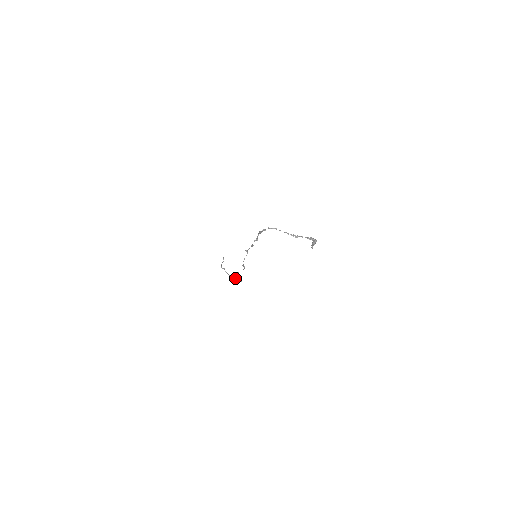
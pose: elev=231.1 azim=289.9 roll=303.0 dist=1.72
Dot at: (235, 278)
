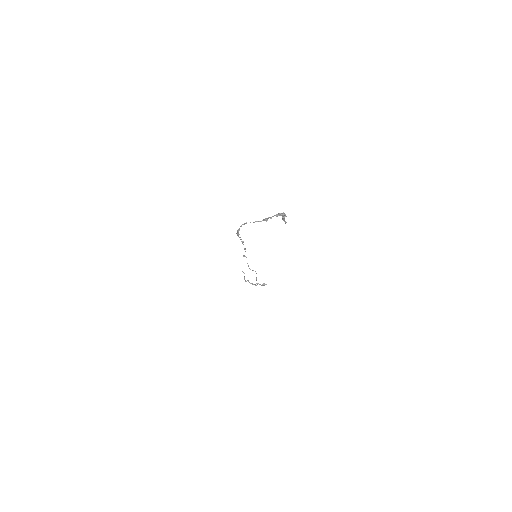
Dot at: occluded
